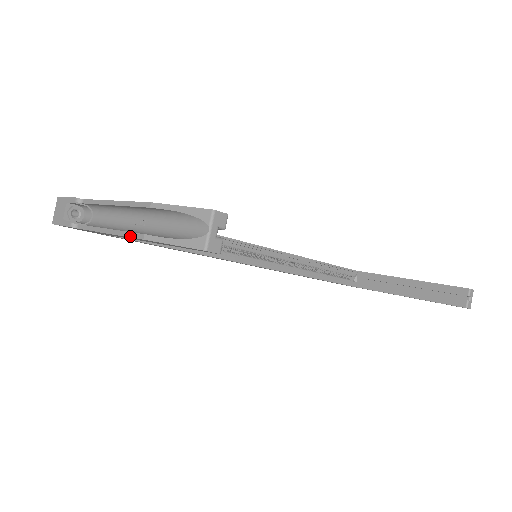
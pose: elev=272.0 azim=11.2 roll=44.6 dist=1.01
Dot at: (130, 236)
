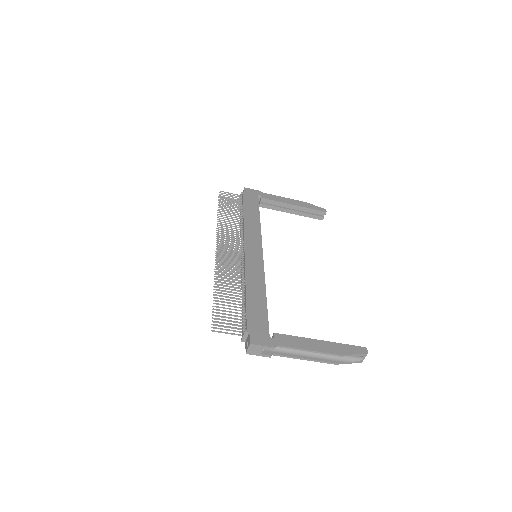
Dot at: occluded
